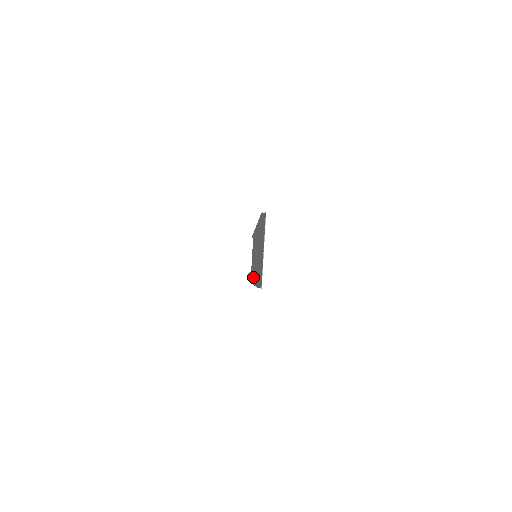
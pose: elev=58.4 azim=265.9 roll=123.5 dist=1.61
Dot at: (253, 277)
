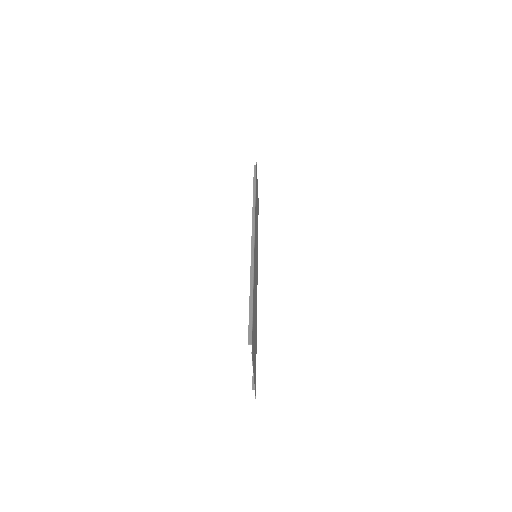
Dot at: occluded
